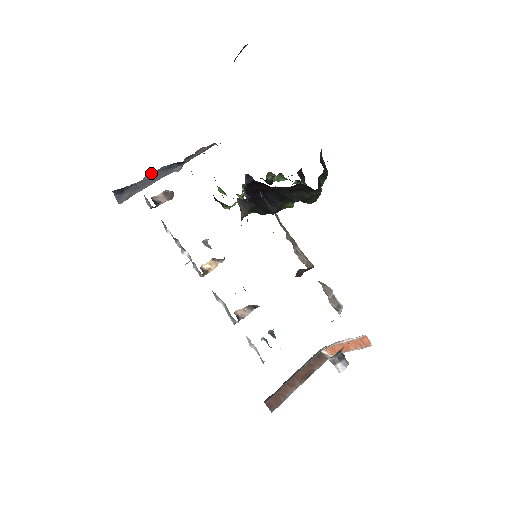
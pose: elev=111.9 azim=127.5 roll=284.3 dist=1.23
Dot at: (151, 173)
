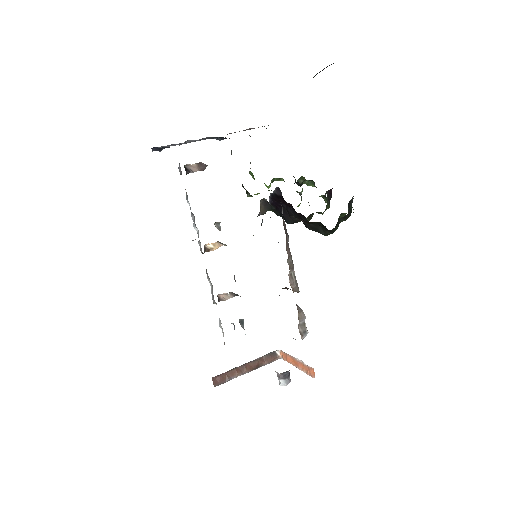
Dot at: occluded
